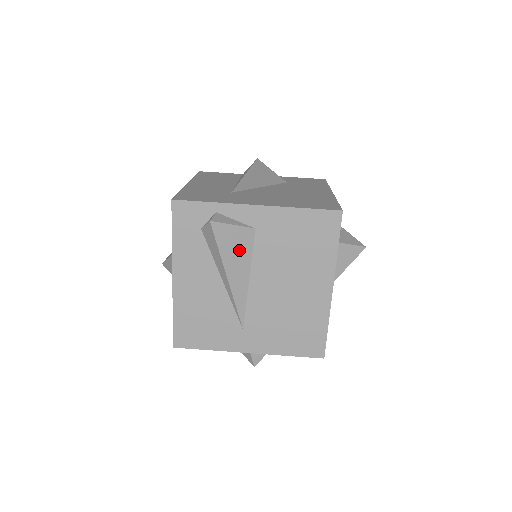
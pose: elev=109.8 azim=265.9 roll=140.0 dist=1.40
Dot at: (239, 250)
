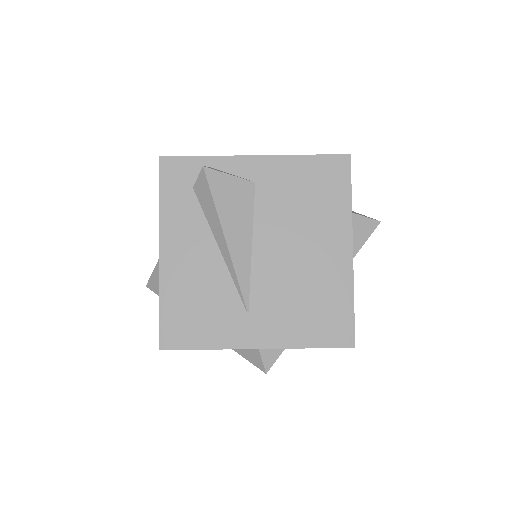
Dot at: (238, 206)
